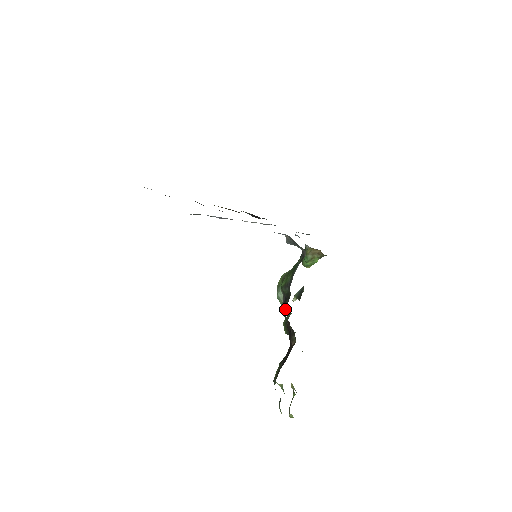
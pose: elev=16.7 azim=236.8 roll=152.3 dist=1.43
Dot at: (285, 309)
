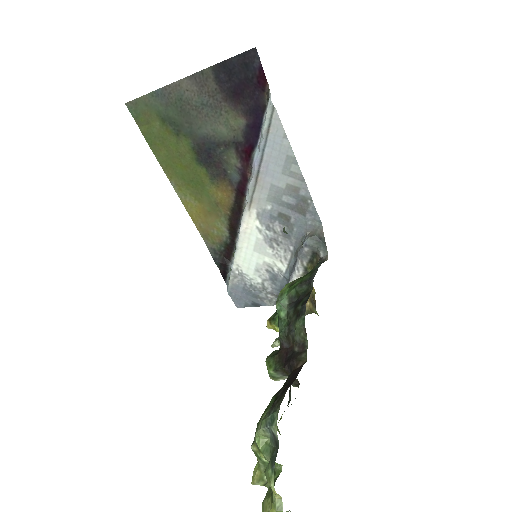
Dot at: (306, 302)
